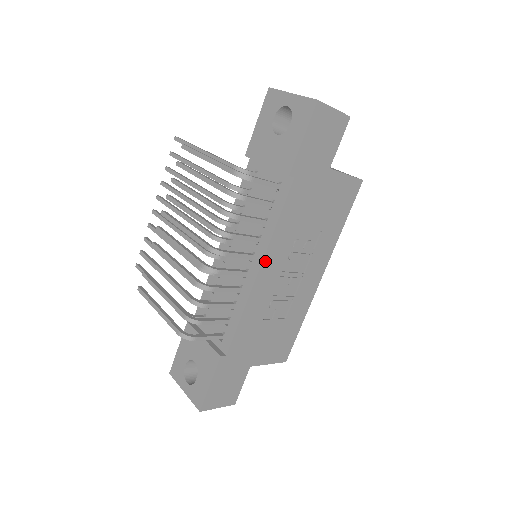
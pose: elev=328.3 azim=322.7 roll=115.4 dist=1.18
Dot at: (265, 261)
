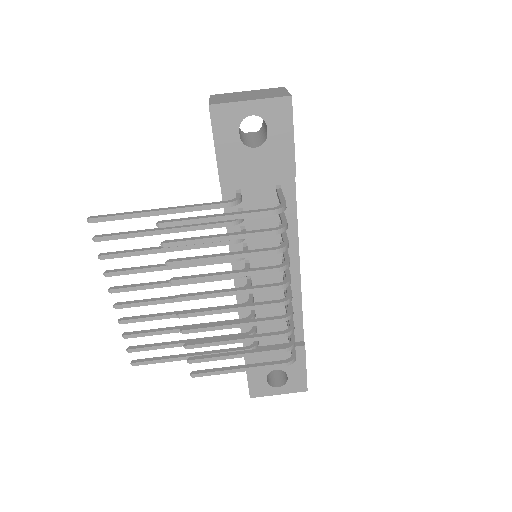
Dot at: (298, 255)
